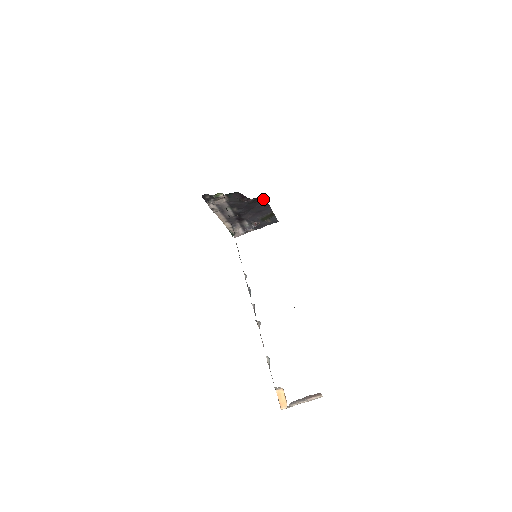
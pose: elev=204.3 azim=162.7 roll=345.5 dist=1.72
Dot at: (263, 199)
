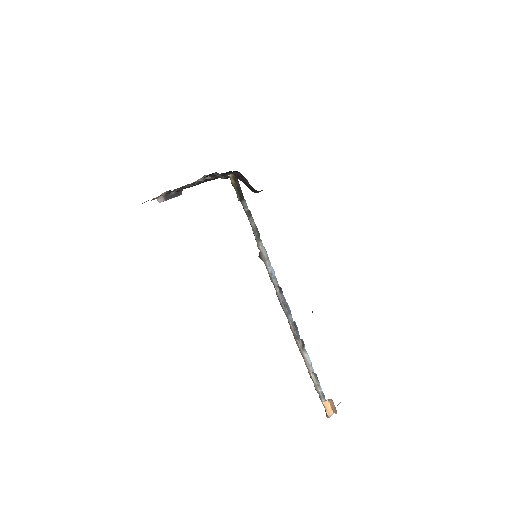
Dot at: occluded
